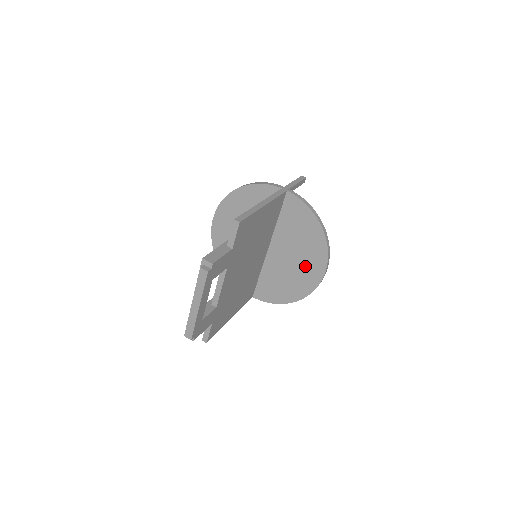
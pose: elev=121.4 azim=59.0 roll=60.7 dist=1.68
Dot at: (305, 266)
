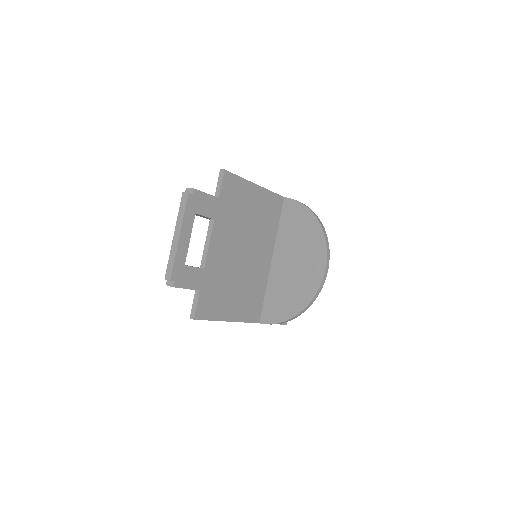
Dot at: (306, 265)
